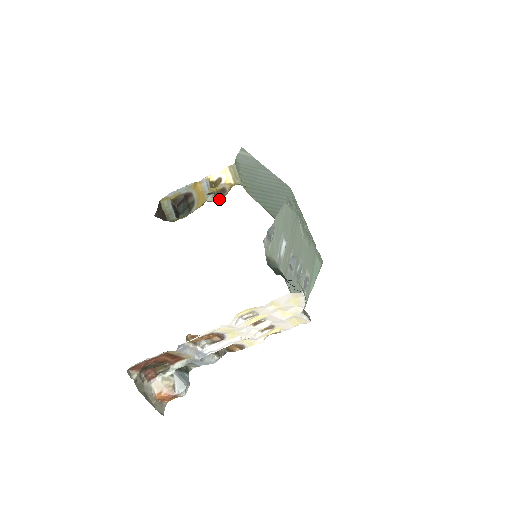
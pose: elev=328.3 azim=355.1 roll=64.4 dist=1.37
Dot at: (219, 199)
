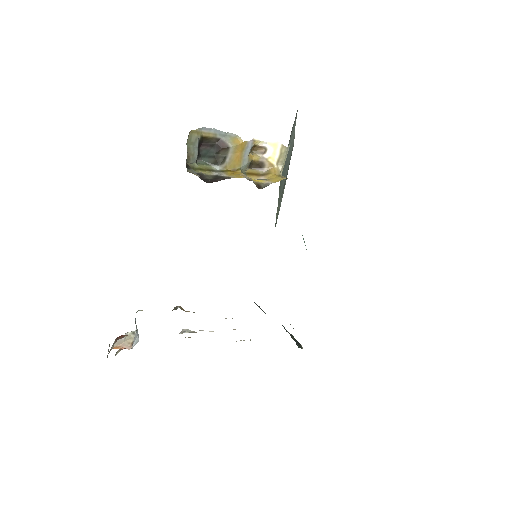
Dot at: (254, 177)
